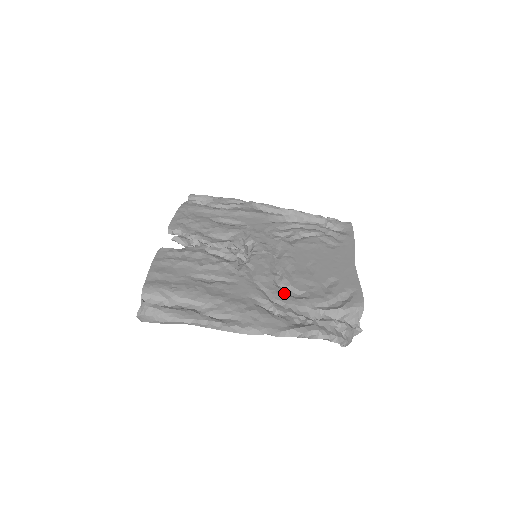
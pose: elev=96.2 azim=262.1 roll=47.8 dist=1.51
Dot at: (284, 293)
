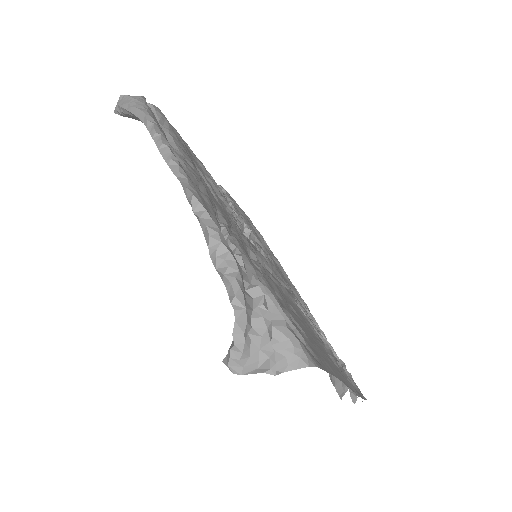
Dot at: occluded
